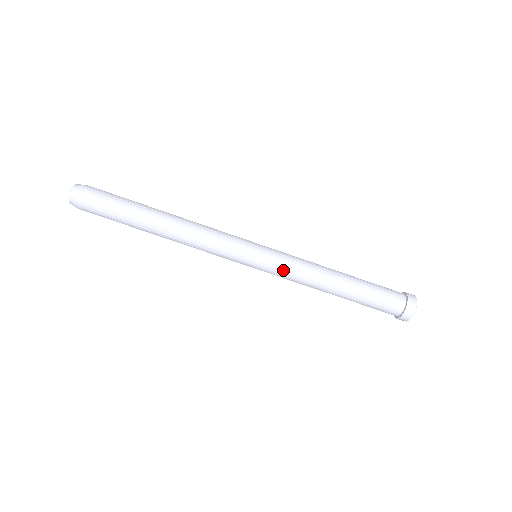
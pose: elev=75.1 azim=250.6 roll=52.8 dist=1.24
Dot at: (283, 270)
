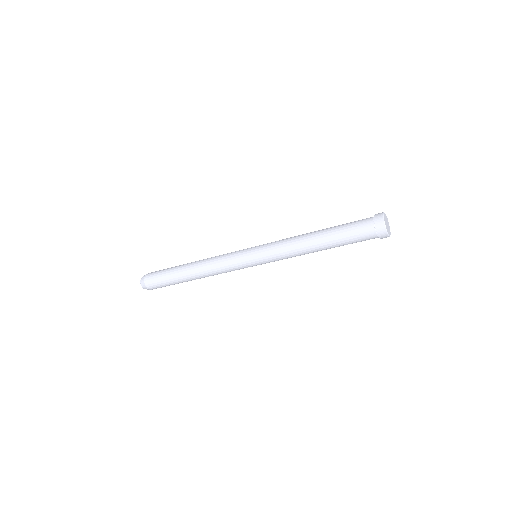
Dot at: occluded
